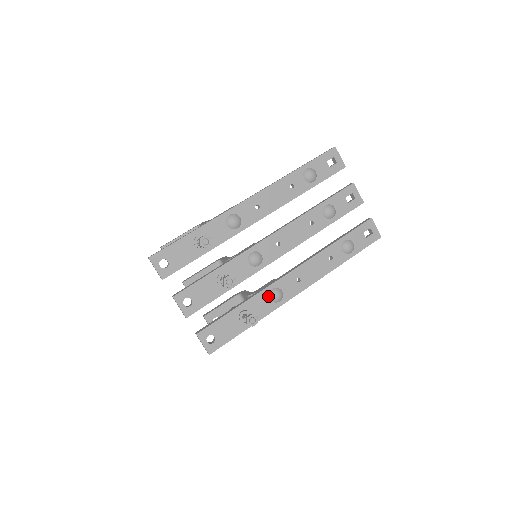
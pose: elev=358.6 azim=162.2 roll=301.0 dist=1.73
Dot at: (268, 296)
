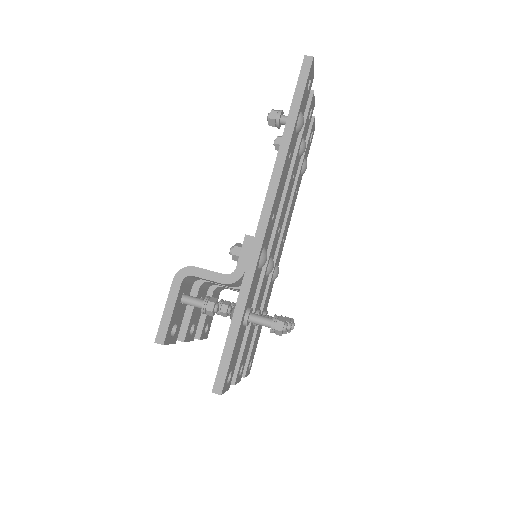
Dot at: (272, 281)
